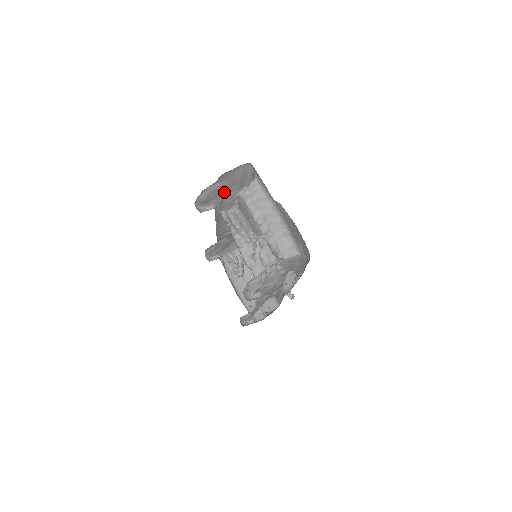
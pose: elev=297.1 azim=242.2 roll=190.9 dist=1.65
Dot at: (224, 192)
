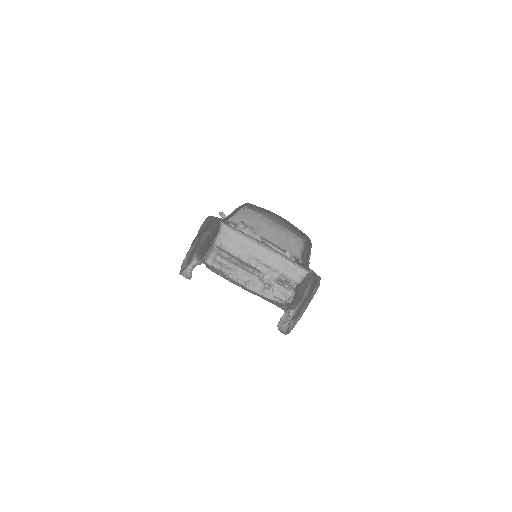
Dot at: (198, 244)
